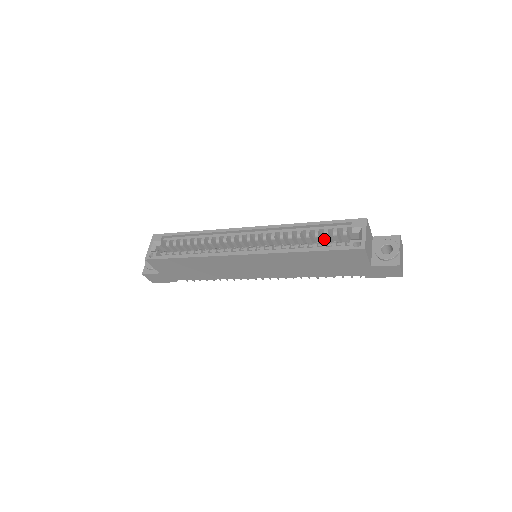
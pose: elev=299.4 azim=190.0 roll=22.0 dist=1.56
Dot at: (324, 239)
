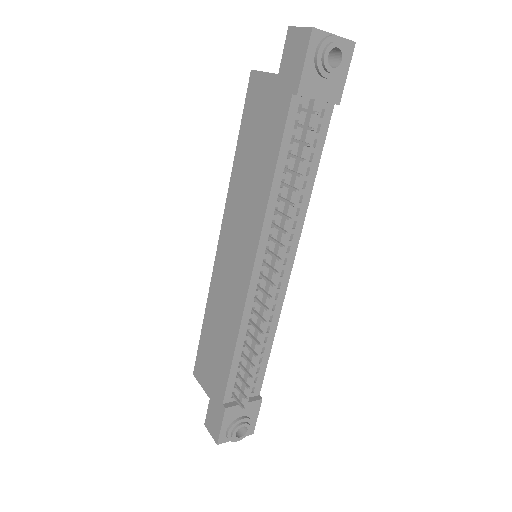
Dot at: occluded
